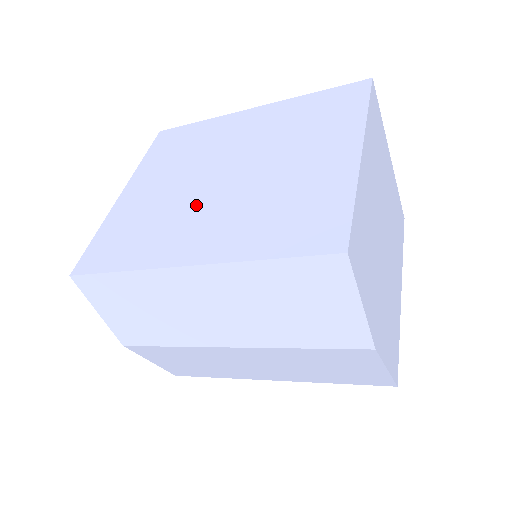
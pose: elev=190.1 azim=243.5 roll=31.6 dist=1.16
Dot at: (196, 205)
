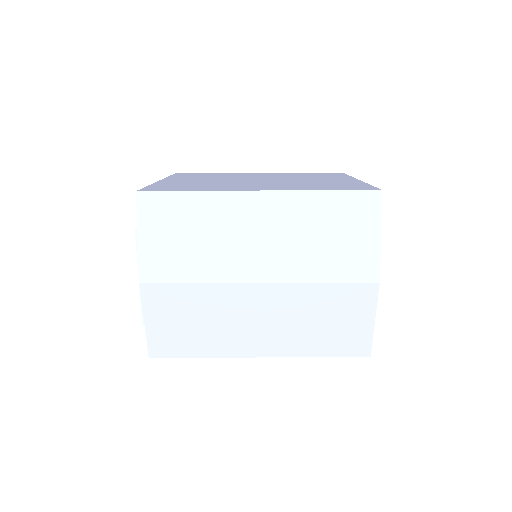
Dot at: (244, 183)
